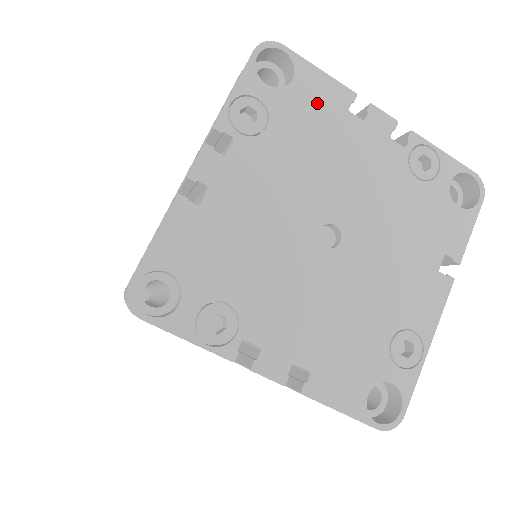
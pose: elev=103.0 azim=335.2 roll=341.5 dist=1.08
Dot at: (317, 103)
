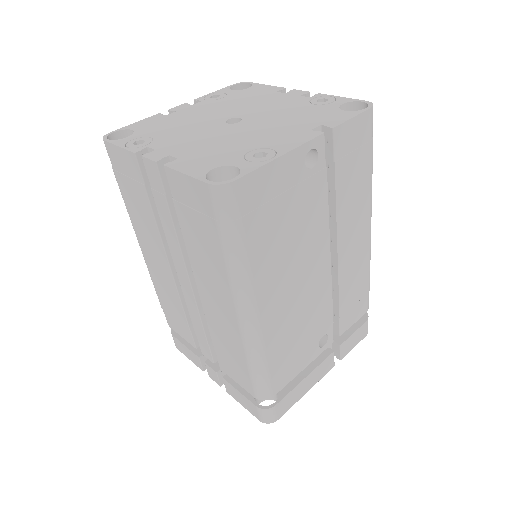
Dot at: (258, 92)
